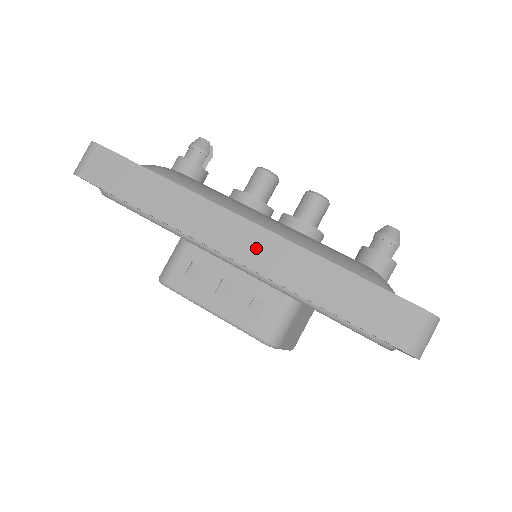
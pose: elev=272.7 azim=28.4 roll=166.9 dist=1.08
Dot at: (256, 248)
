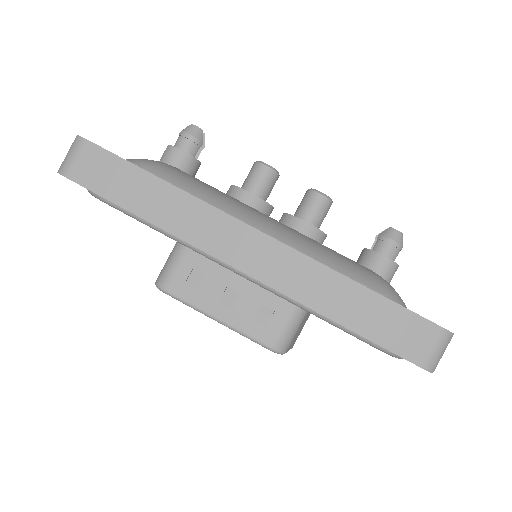
Dot at: (274, 264)
